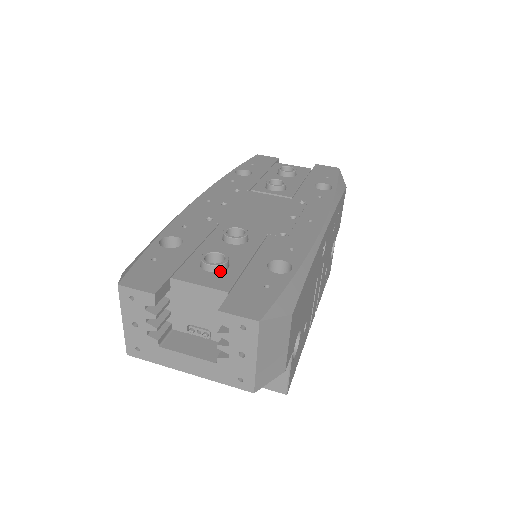
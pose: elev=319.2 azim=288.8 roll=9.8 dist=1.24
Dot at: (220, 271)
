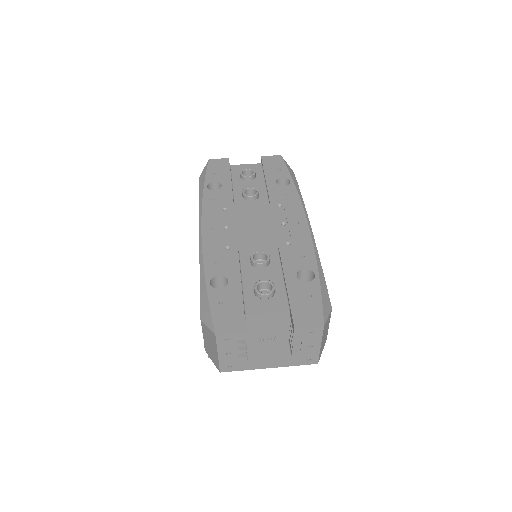
Dot at: (272, 295)
